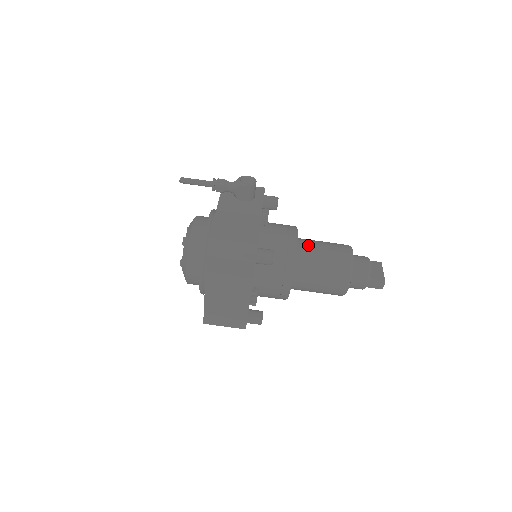
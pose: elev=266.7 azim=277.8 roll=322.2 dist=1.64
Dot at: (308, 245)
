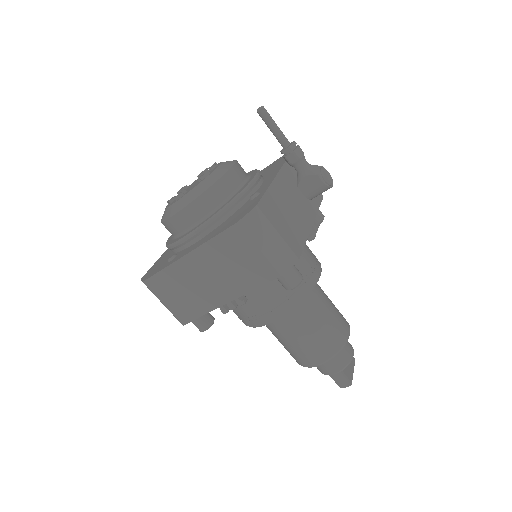
Dot at: (319, 292)
